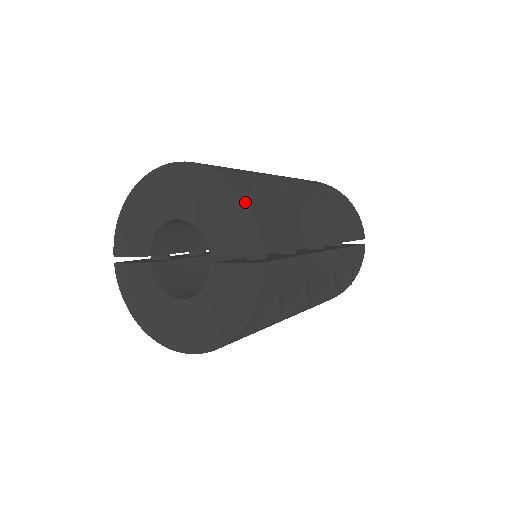
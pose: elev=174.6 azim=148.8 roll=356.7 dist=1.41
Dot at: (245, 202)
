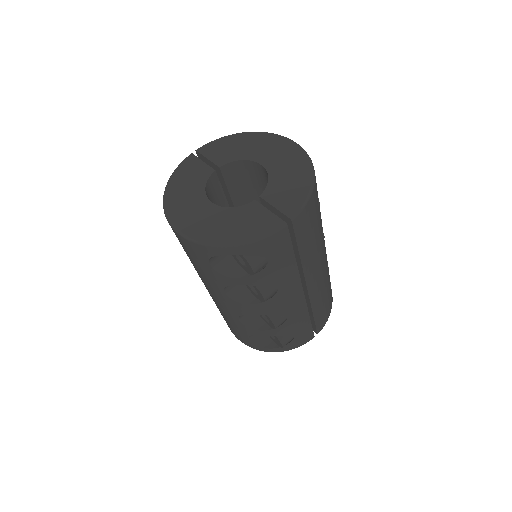
Dot at: (312, 189)
